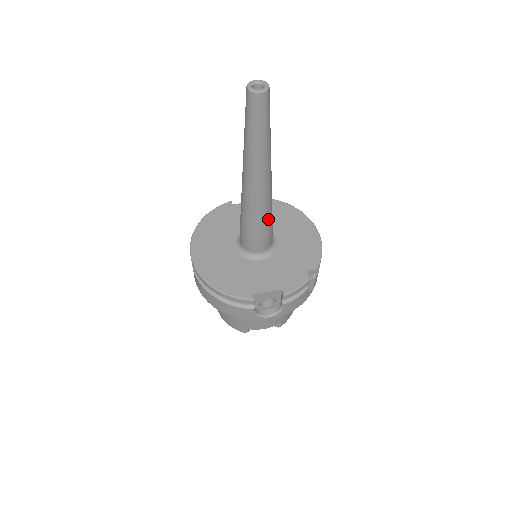
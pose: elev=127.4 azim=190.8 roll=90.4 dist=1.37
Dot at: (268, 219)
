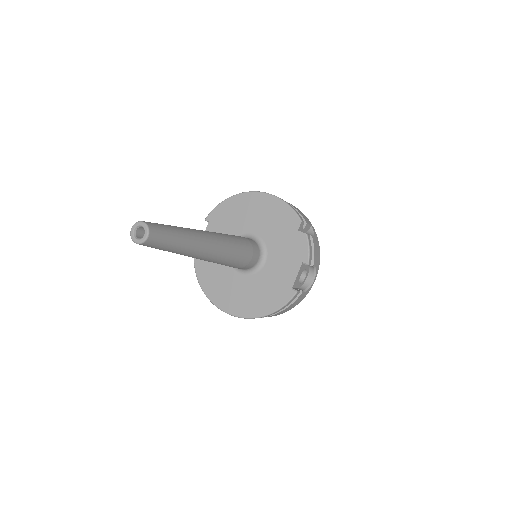
Dot at: (240, 246)
